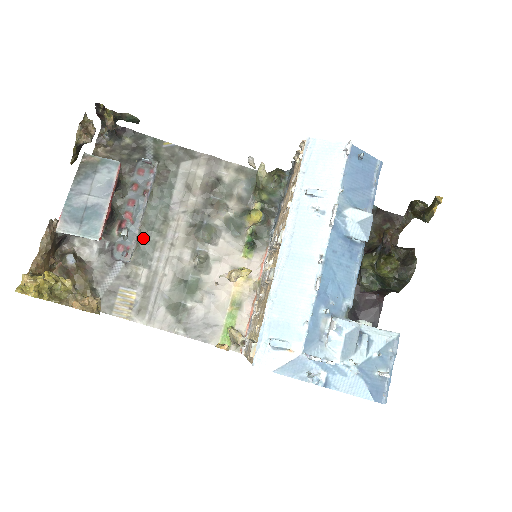
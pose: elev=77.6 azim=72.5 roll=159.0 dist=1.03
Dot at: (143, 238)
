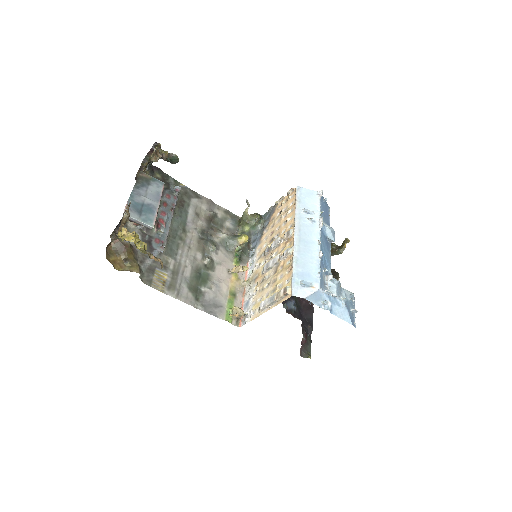
Dot at: (170, 239)
